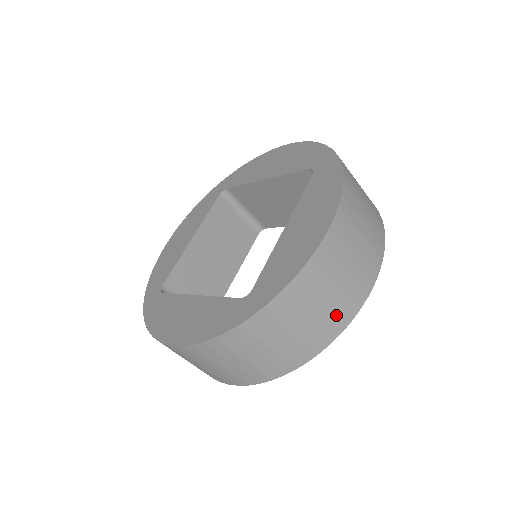
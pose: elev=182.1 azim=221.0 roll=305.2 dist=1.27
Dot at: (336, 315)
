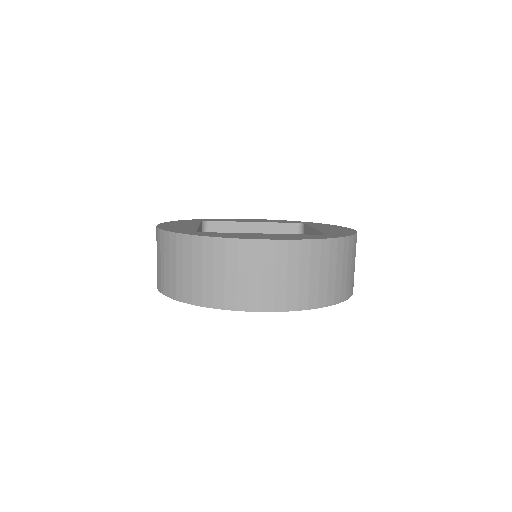
Dot at: (353, 280)
